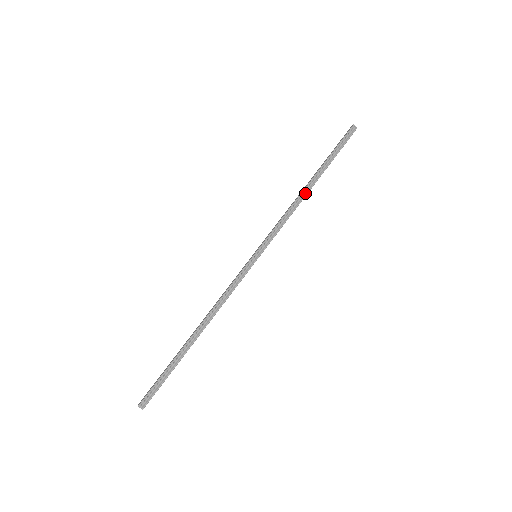
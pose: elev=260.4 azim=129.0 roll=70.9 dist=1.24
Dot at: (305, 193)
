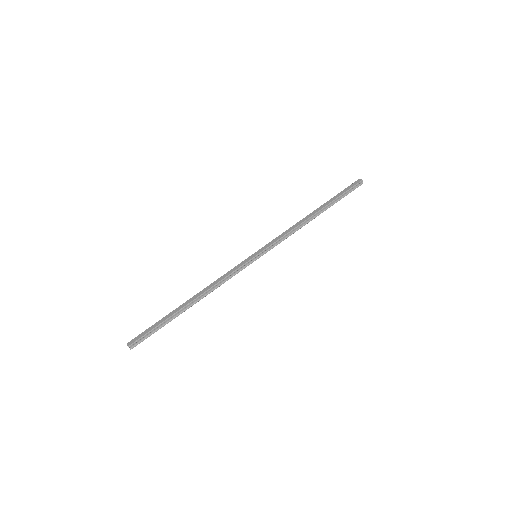
Dot at: (309, 220)
